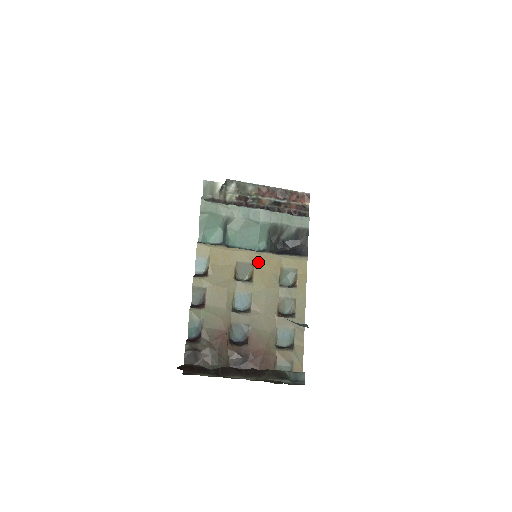
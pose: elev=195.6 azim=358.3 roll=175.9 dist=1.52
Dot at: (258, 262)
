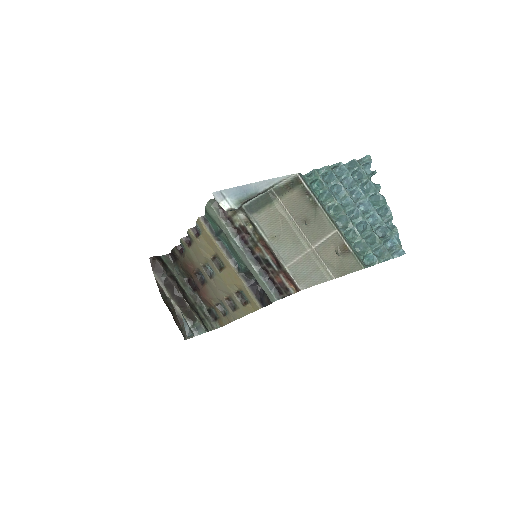
Dot at: (229, 270)
